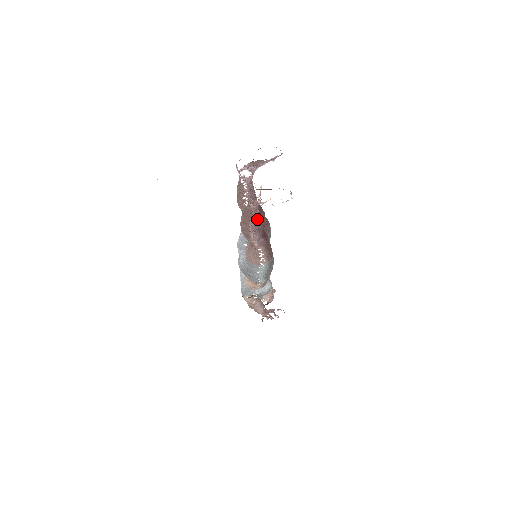
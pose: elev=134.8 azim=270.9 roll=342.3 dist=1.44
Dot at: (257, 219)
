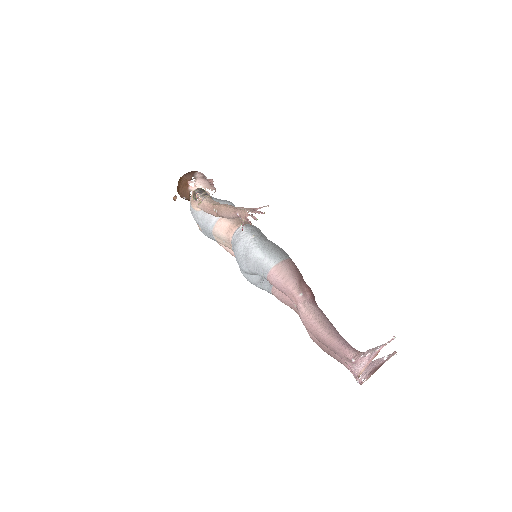
Dot at: occluded
